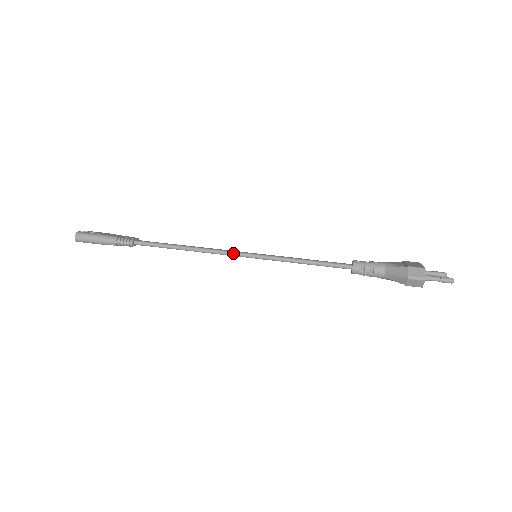
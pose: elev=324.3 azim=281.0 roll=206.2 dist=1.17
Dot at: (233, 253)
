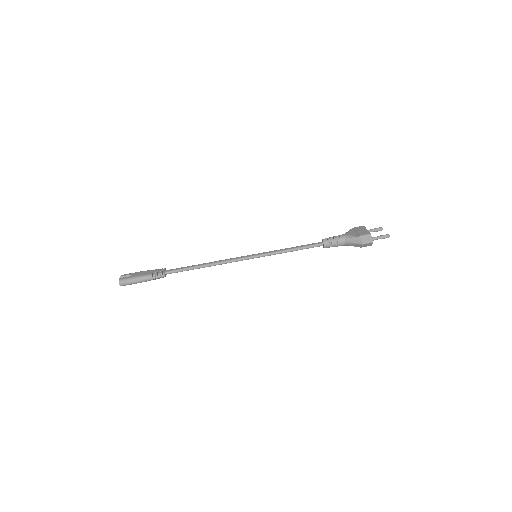
Dot at: (240, 259)
